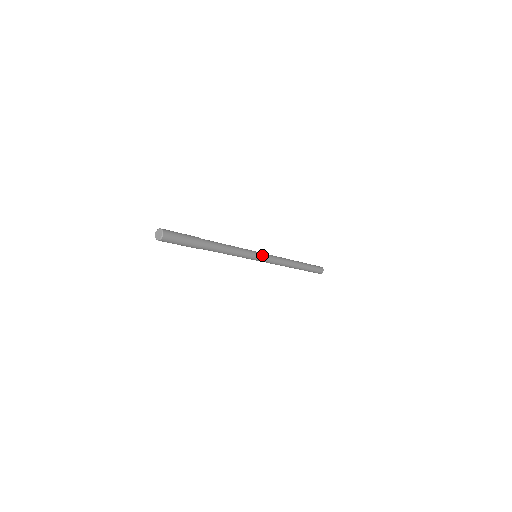
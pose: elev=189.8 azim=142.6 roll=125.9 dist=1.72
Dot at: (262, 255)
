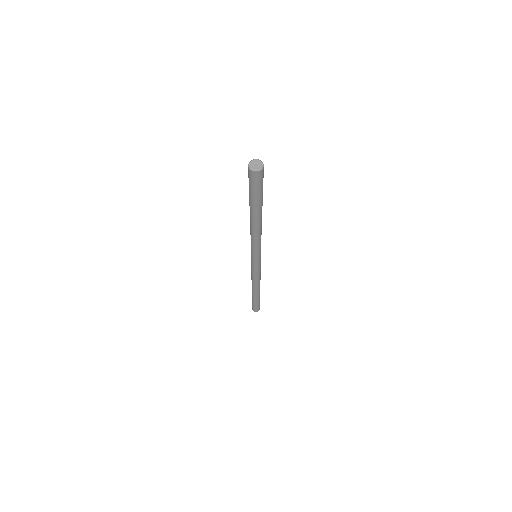
Dot at: occluded
